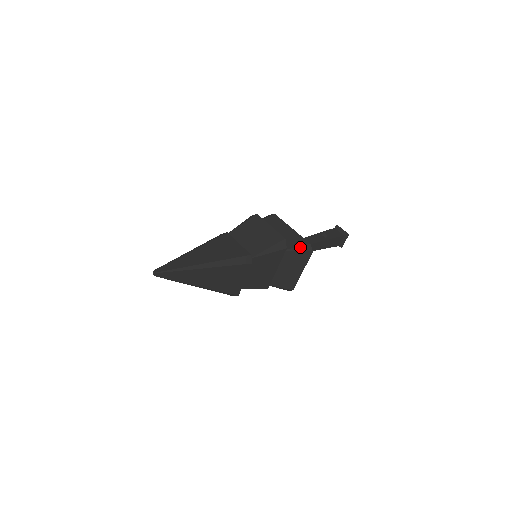
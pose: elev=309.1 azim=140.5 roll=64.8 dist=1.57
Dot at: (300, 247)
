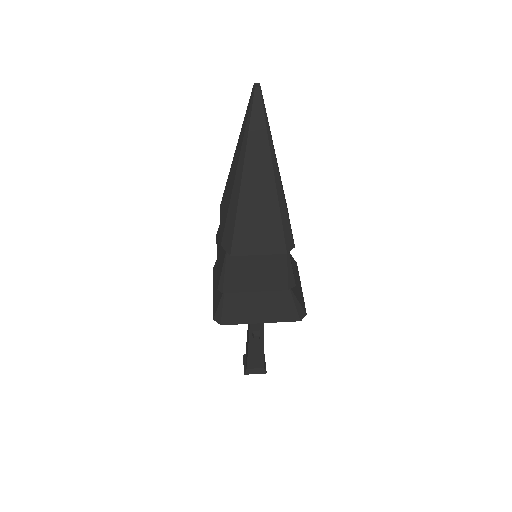
Dot at: occluded
